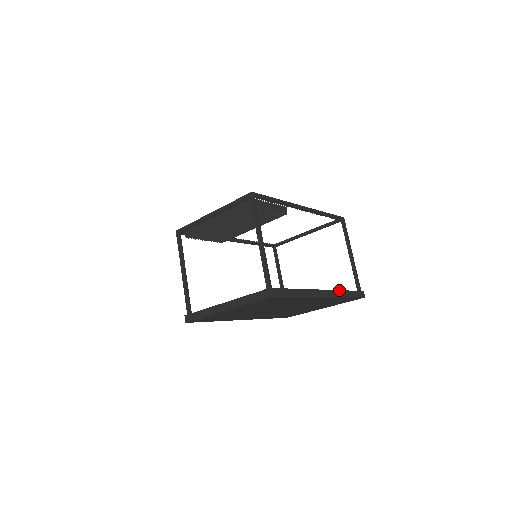
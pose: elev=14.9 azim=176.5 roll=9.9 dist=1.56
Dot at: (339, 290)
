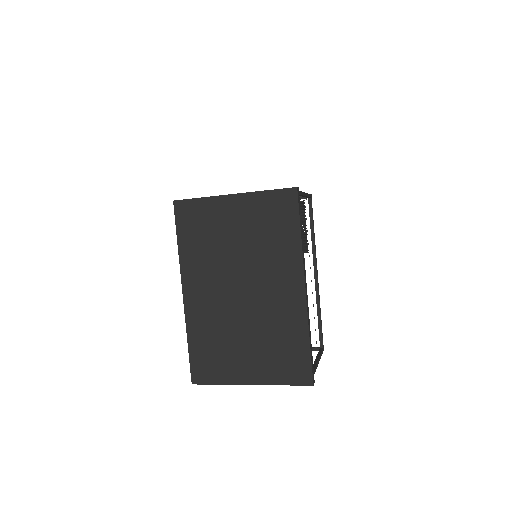
Dot at: (309, 321)
